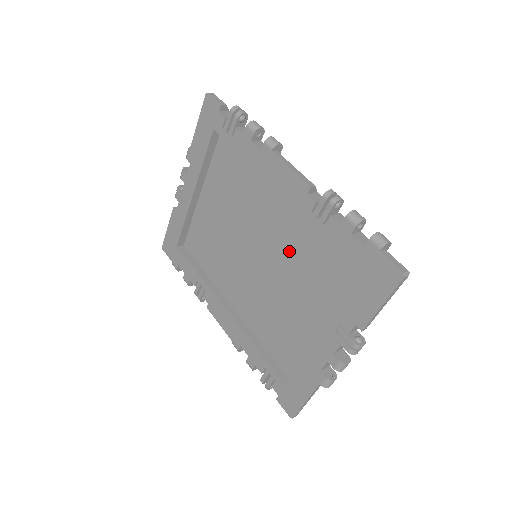
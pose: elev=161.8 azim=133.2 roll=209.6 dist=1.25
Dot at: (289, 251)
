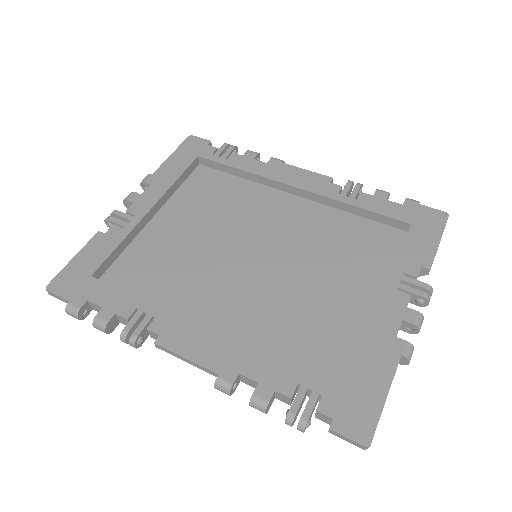
Dot at: (307, 240)
